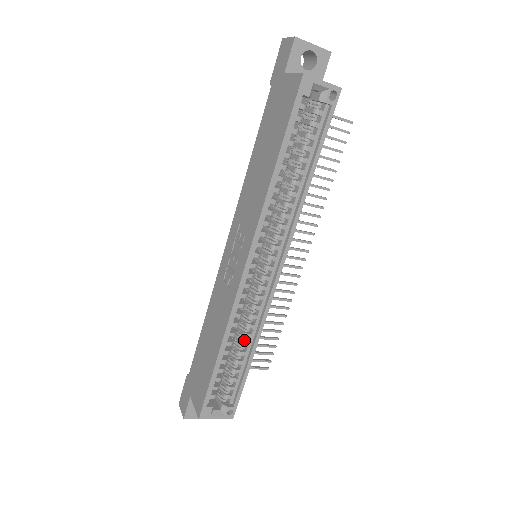
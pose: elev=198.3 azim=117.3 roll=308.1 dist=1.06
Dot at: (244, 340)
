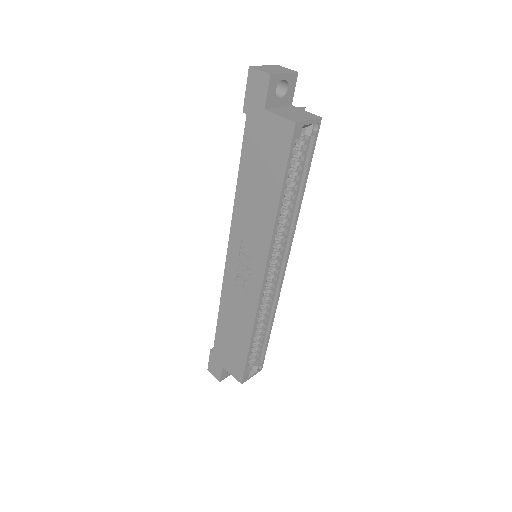
Dot at: (263, 321)
